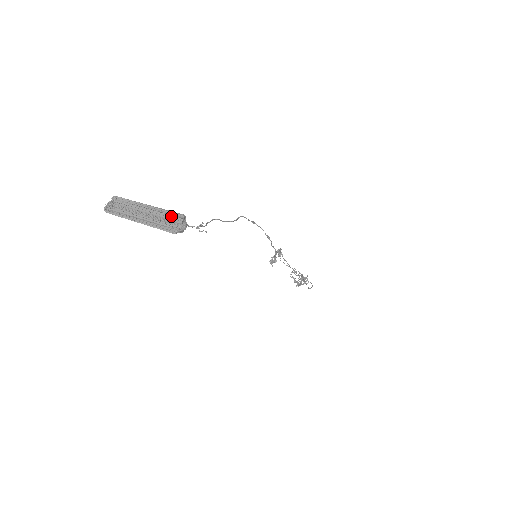
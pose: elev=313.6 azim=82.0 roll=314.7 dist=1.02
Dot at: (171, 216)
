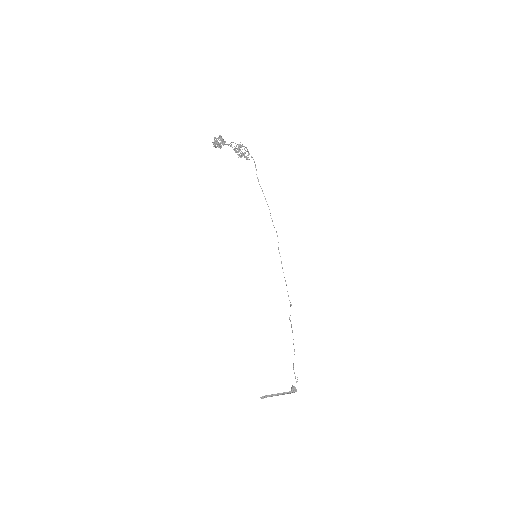
Dot at: (291, 392)
